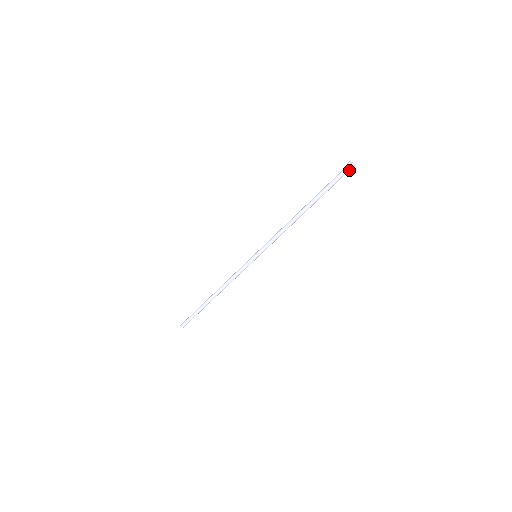
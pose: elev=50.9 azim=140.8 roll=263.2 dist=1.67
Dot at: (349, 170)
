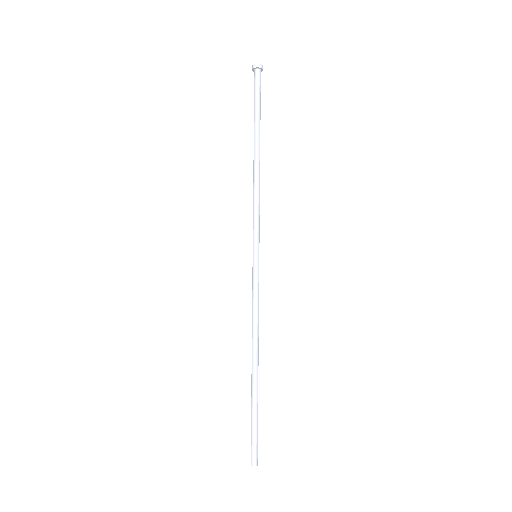
Dot at: (260, 74)
